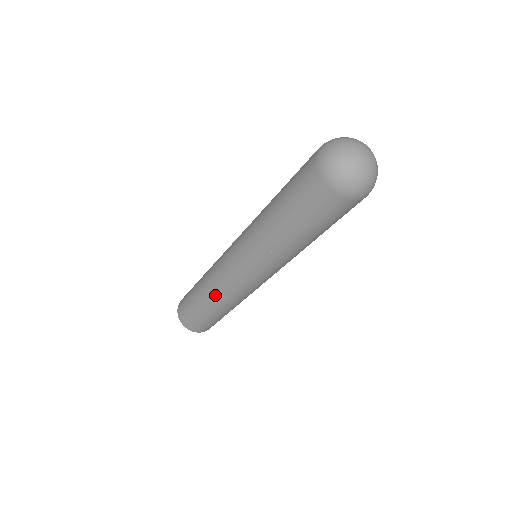
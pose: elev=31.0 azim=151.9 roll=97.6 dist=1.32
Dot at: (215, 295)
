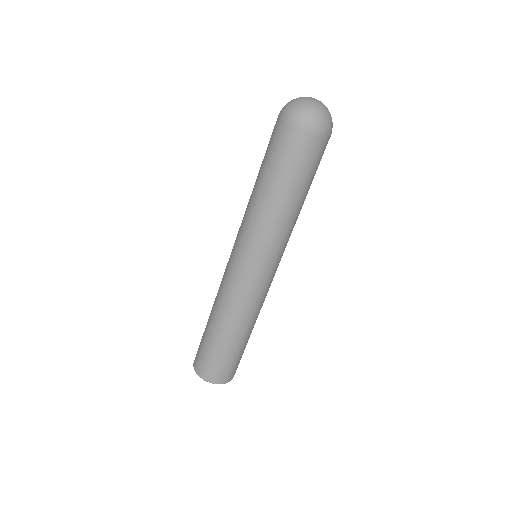
Dot at: (244, 318)
